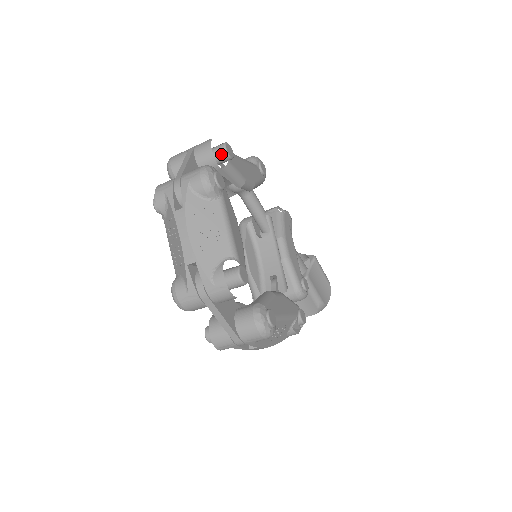
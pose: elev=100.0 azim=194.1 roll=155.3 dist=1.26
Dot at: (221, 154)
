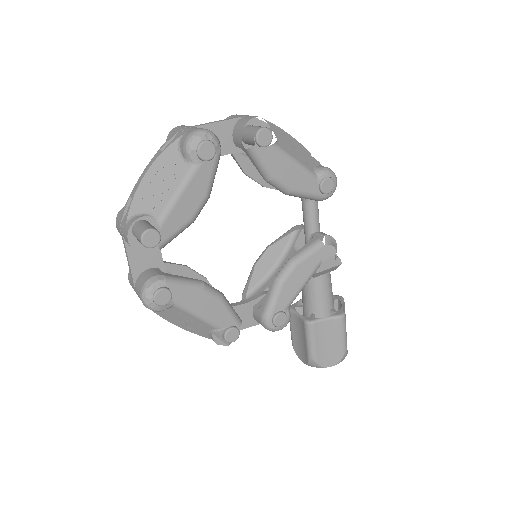
Dot at: (253, 135)
